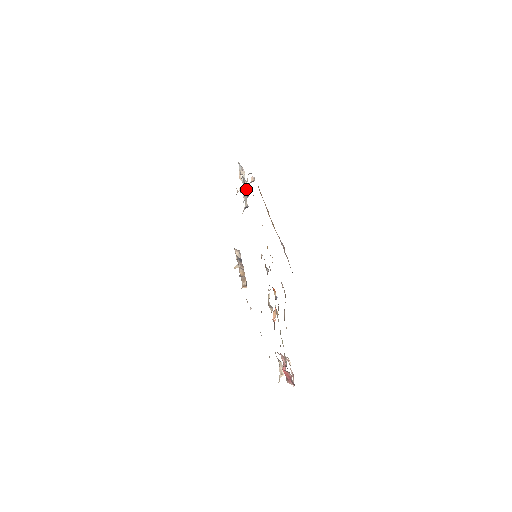
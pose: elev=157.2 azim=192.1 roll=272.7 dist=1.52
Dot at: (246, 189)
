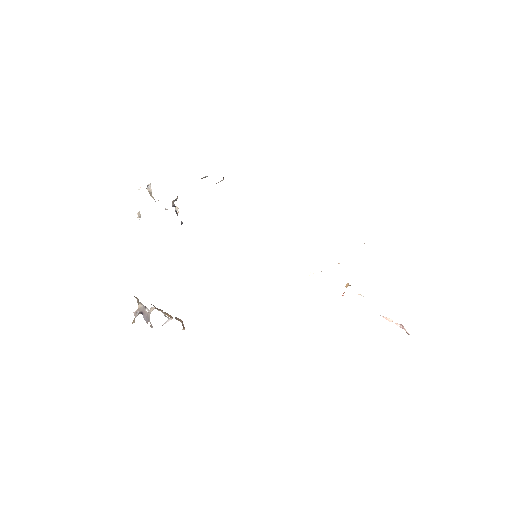
Dot at: (173, 204)
